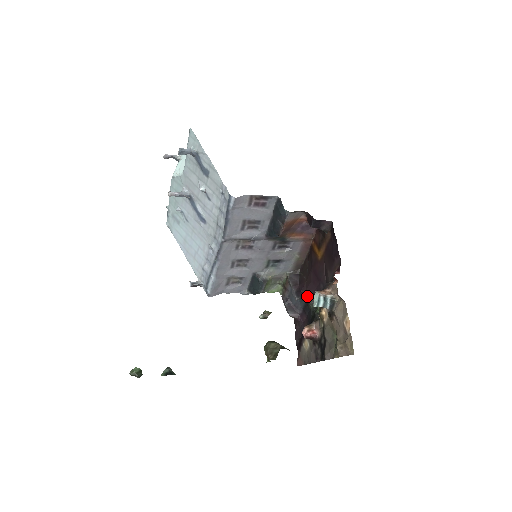
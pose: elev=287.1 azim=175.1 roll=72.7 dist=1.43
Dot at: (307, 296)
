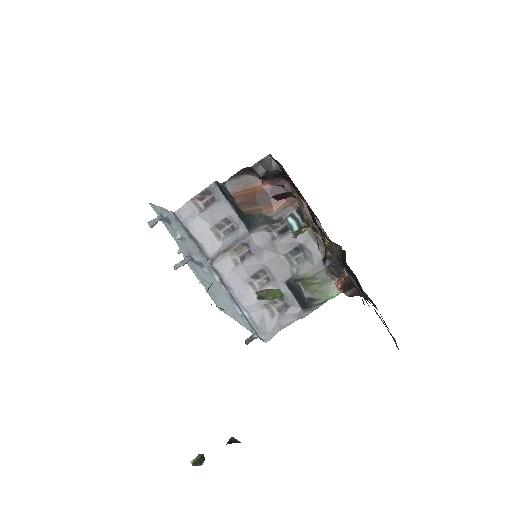
Dot at: (330, 252)
